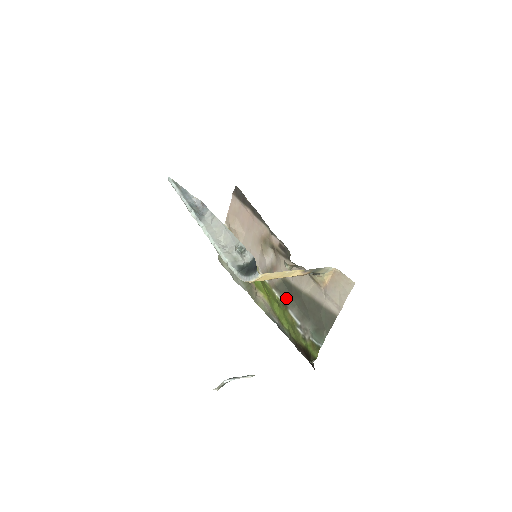
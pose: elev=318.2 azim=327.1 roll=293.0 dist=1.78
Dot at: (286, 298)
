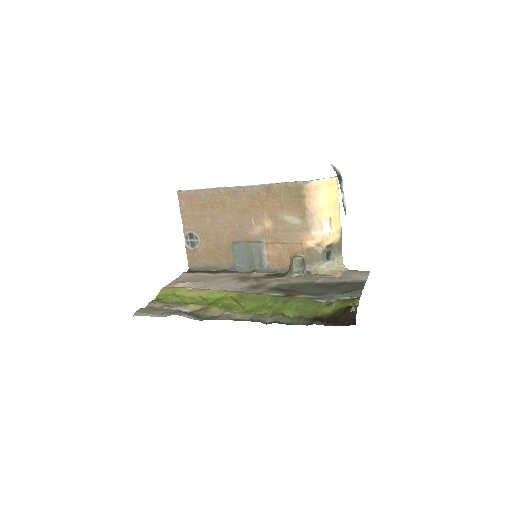
Dot at: (288, 292)
